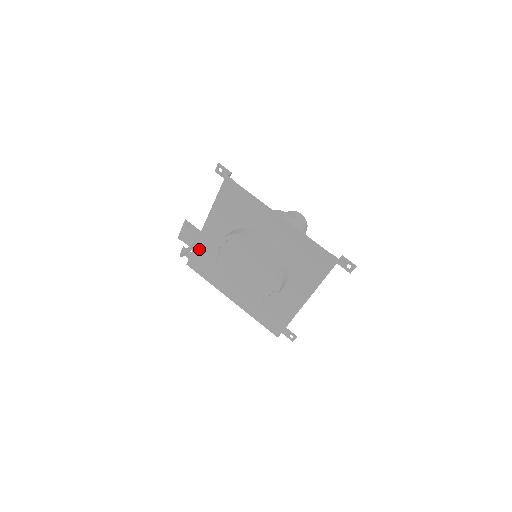
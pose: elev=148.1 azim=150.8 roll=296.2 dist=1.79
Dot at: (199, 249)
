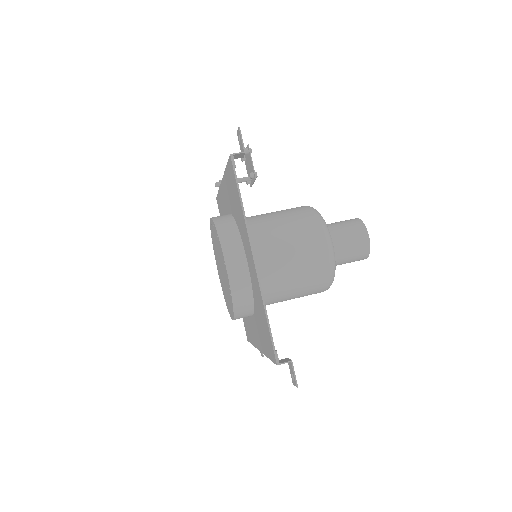
Dot at: (220, 197)
